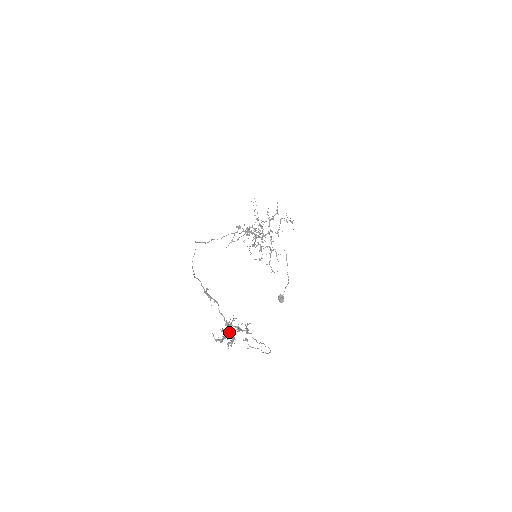
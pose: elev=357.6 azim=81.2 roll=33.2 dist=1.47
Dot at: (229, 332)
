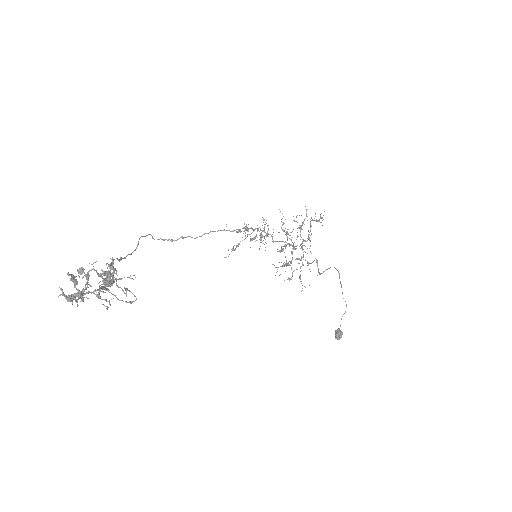
Dot at: (70, 274)
